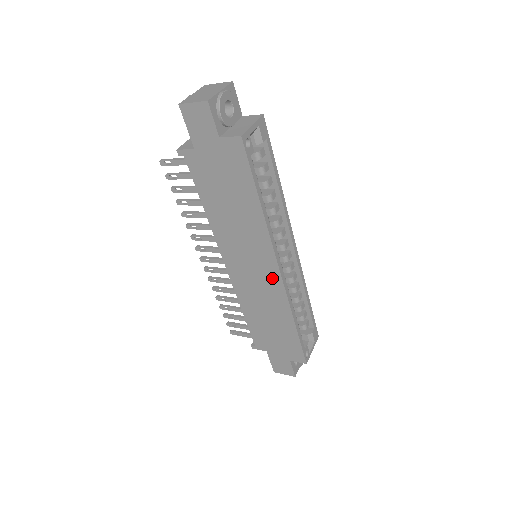
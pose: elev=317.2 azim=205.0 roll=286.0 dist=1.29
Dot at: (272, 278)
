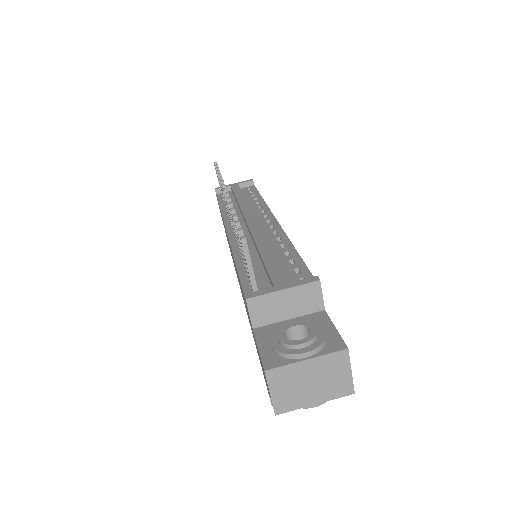
Dot at: occluded
